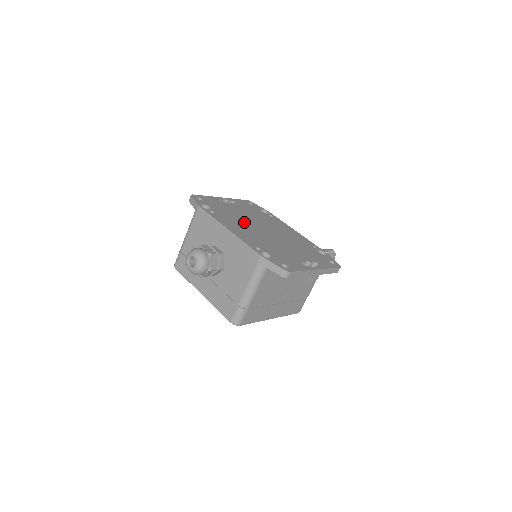
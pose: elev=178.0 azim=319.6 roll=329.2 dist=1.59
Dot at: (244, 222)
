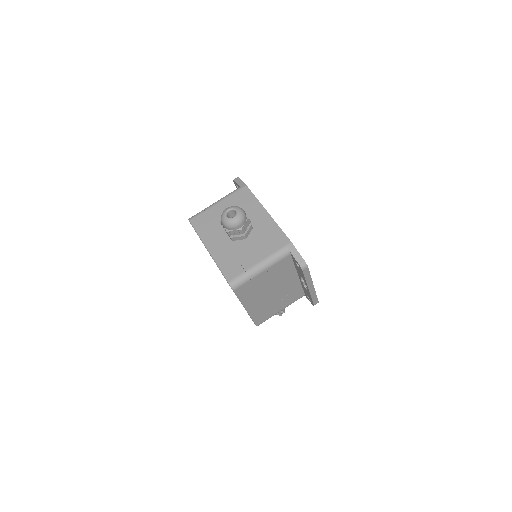
Dot at: occluded
